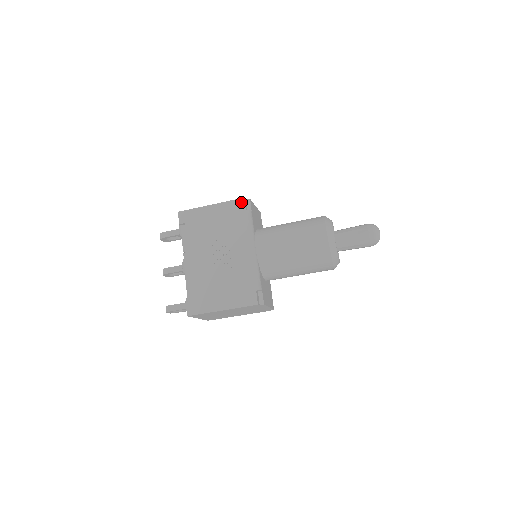
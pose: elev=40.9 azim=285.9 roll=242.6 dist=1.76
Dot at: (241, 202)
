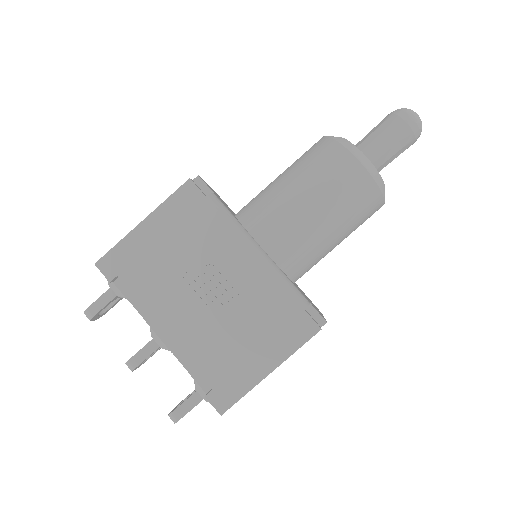
Dot at: (189, 188)
